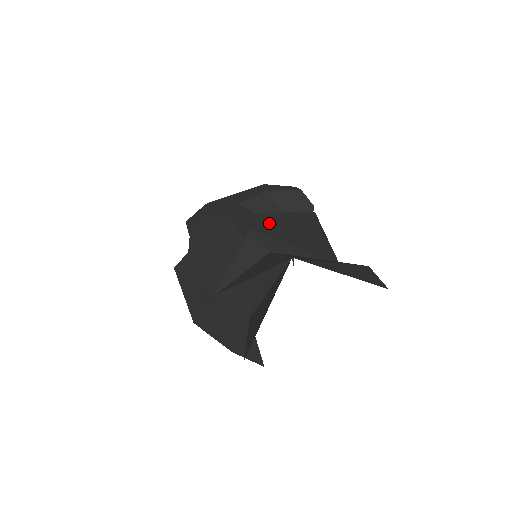
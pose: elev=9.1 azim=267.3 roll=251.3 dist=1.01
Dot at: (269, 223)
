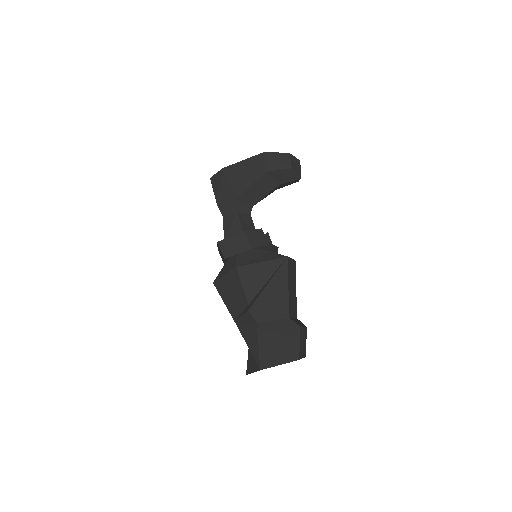
Dot at: (260, 278)
